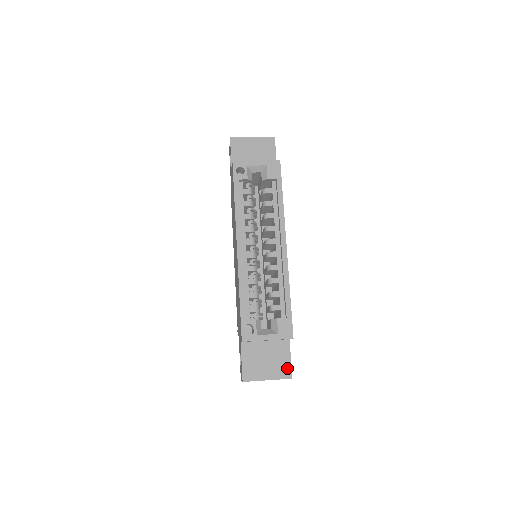
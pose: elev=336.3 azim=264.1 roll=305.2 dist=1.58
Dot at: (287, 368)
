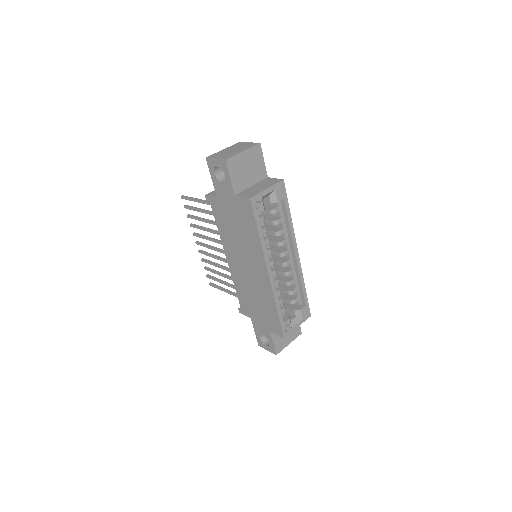
Dot at: (298, 329)
